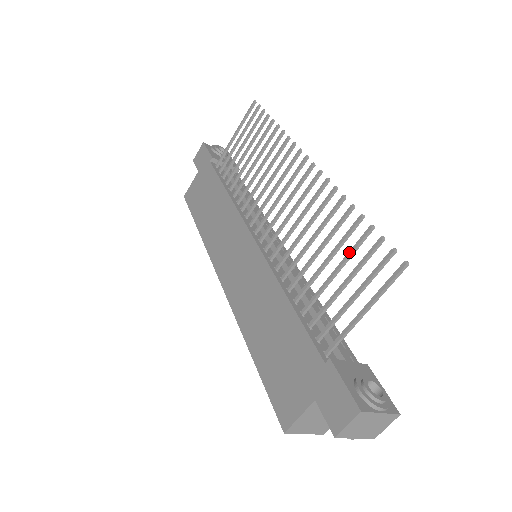
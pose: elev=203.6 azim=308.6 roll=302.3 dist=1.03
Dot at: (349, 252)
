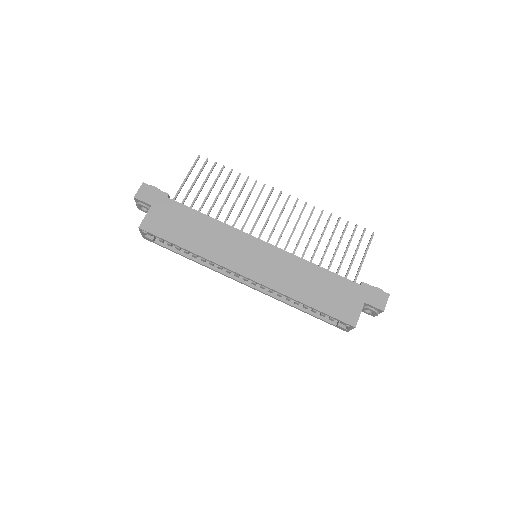
Dot at: (342, 235)
